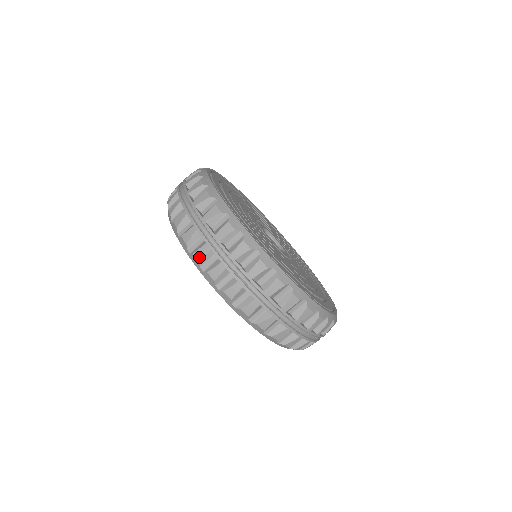
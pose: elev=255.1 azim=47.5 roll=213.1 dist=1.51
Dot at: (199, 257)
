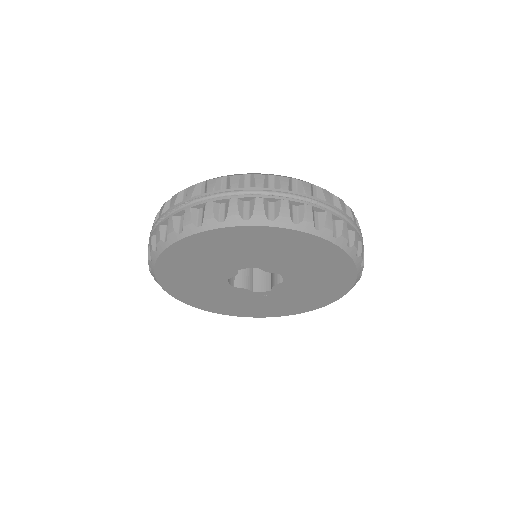
Dot at: (148, 259)
